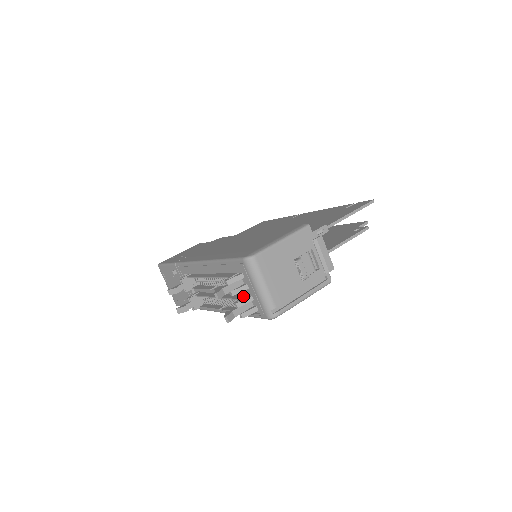
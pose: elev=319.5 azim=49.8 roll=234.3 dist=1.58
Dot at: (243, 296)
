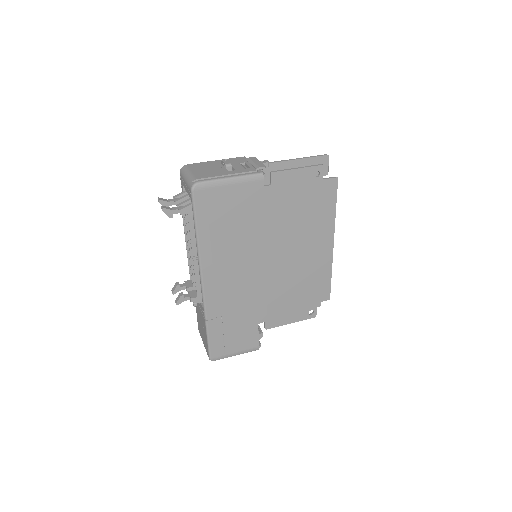
Dot at: occluded
